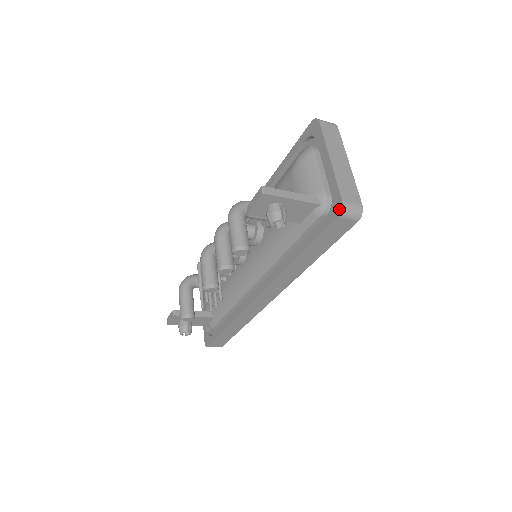
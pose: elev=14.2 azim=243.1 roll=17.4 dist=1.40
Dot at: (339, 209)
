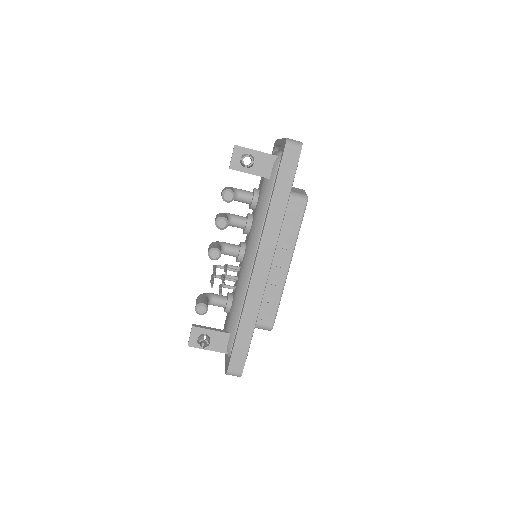
Dot at: (285, 142)
